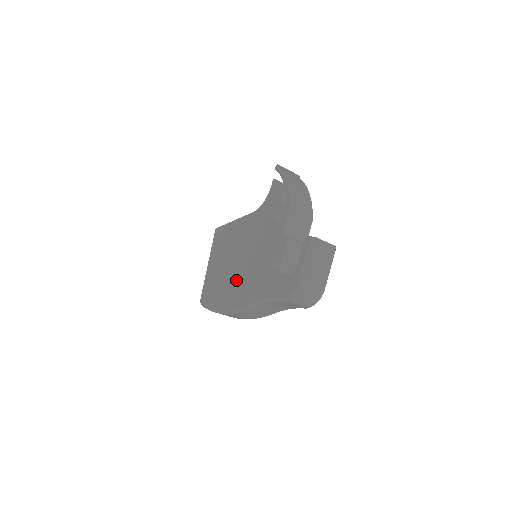
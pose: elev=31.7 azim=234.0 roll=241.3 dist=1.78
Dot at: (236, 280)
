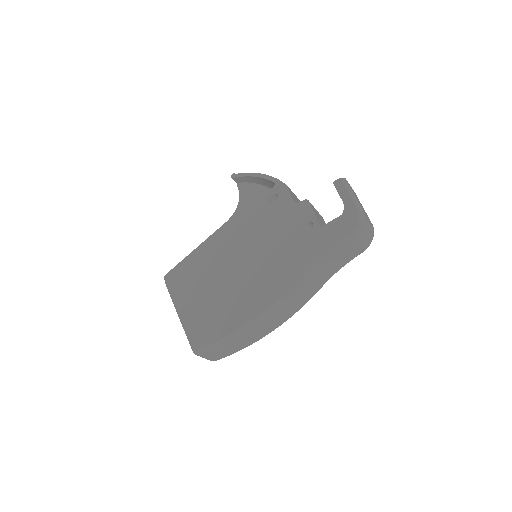
Dot at: (252, 281)
